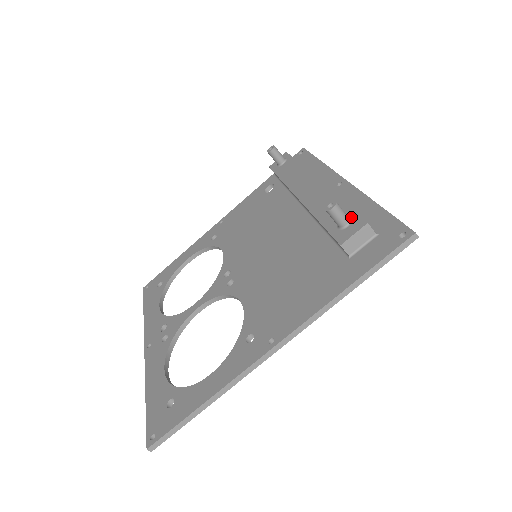
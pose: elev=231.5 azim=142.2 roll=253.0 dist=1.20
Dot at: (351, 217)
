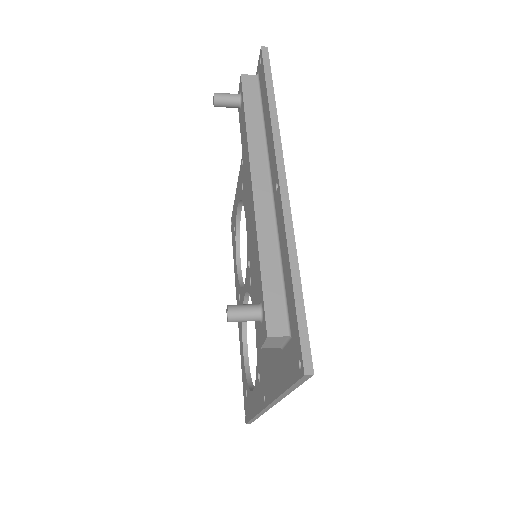
Dot at: (262, 308)
